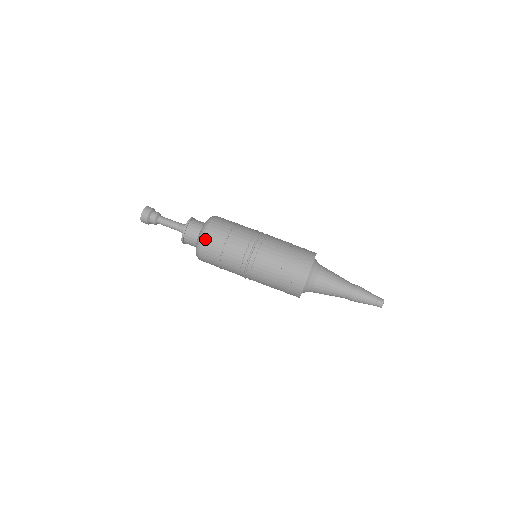
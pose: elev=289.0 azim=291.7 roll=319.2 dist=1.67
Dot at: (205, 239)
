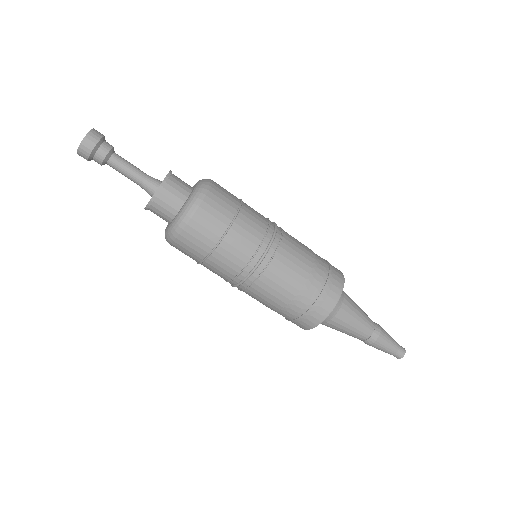
Dot at: occluded
